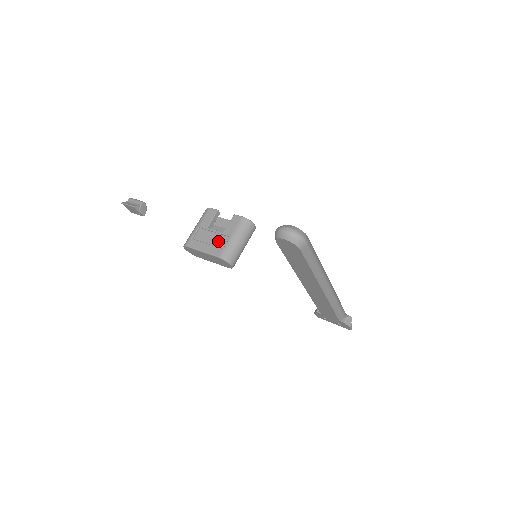
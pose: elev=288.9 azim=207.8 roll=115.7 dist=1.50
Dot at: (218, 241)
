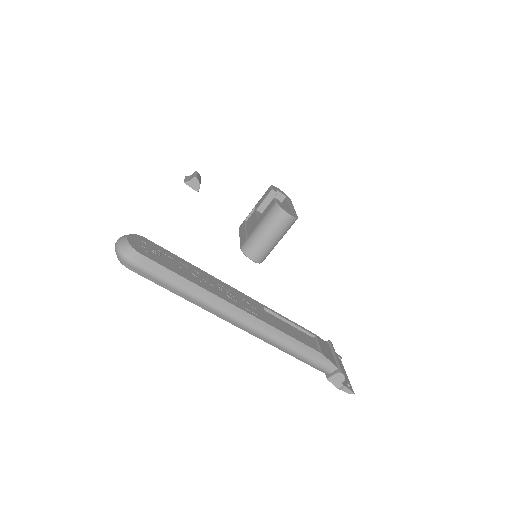
Dot at: (252, 228)
